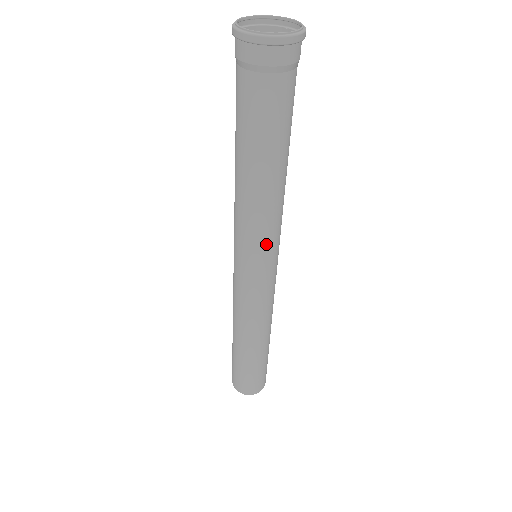
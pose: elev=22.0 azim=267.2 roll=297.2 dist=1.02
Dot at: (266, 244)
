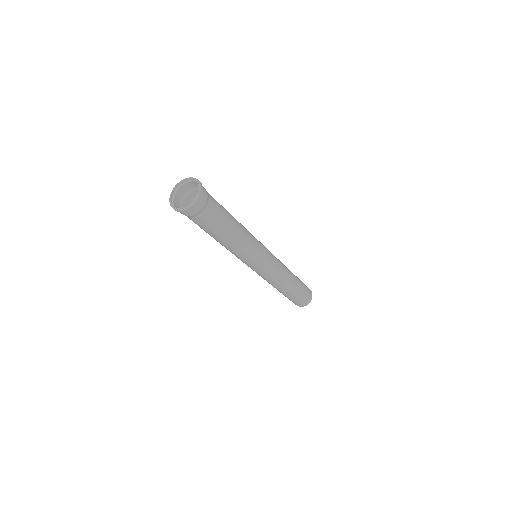
Dot at: (244, 260)
